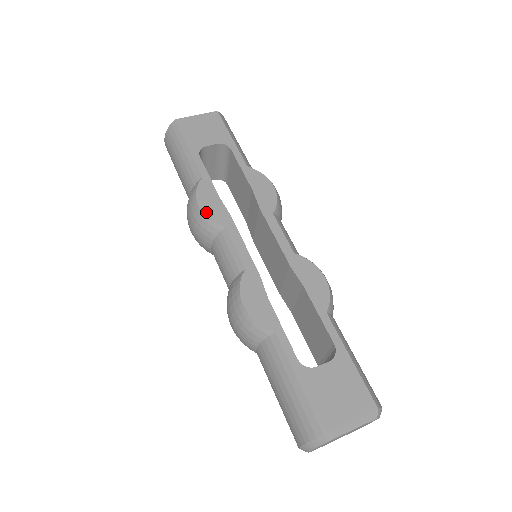
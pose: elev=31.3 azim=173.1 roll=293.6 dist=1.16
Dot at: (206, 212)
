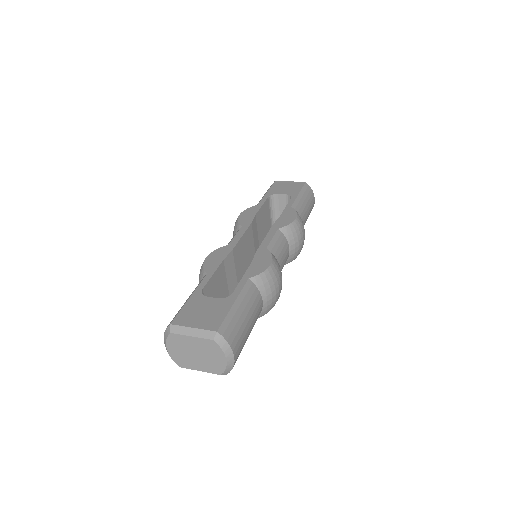
Dot at: (240, 218)
